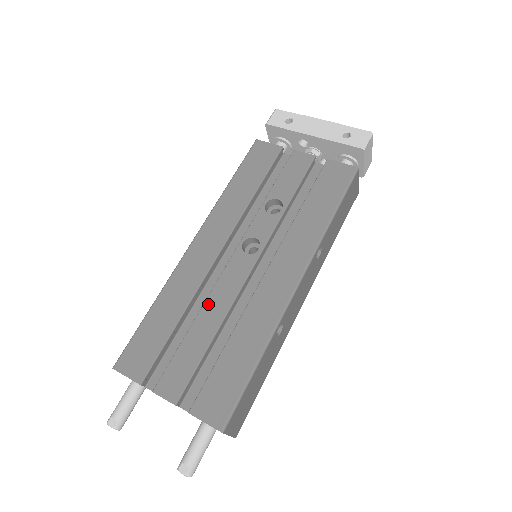
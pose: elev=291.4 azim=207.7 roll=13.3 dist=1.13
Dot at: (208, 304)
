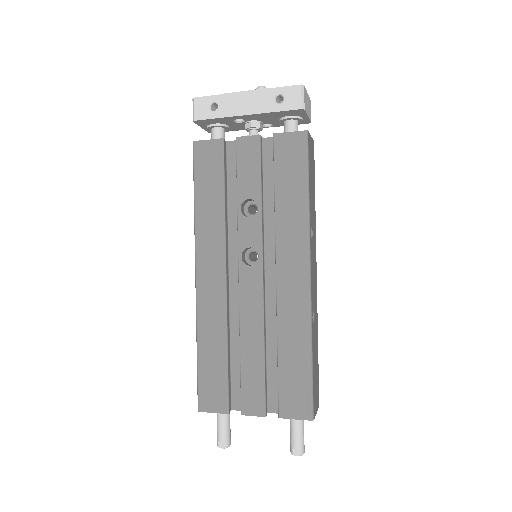
Dot at: (243, 326)
